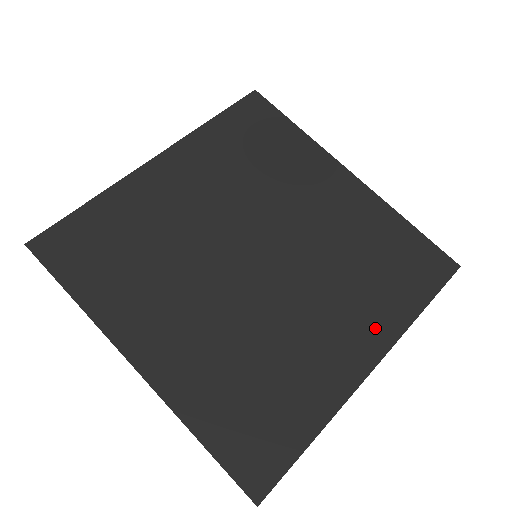
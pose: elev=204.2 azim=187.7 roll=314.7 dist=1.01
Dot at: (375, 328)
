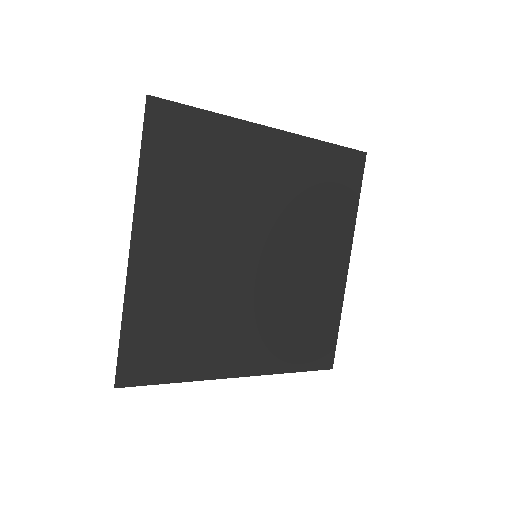
Dot at: (340, 239)
